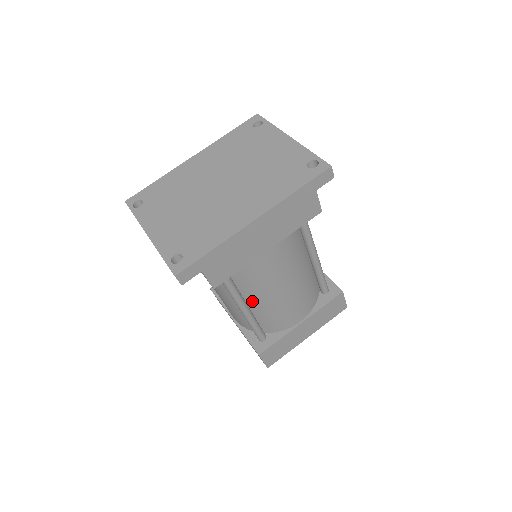
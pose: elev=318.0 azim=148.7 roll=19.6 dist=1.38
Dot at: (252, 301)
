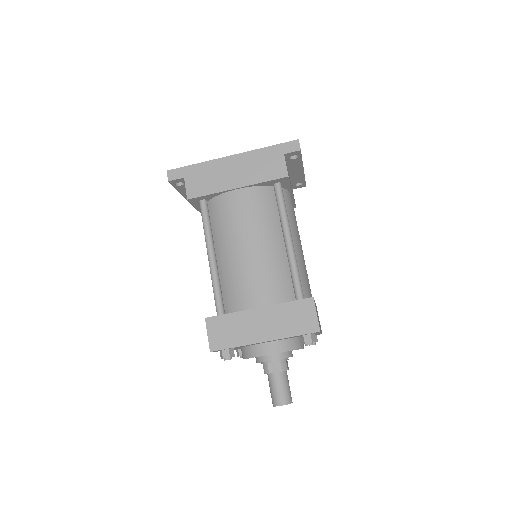
Dot at: (220, 253)
